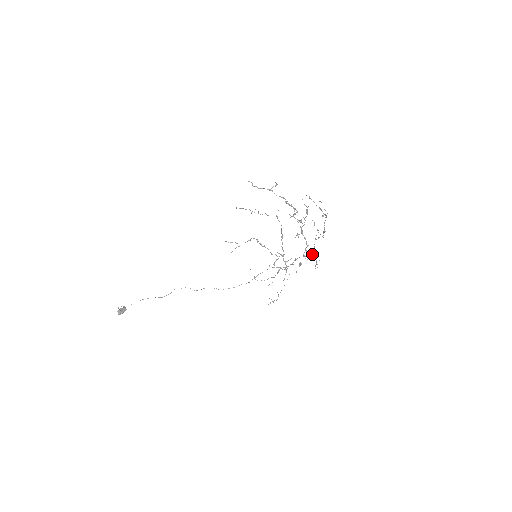
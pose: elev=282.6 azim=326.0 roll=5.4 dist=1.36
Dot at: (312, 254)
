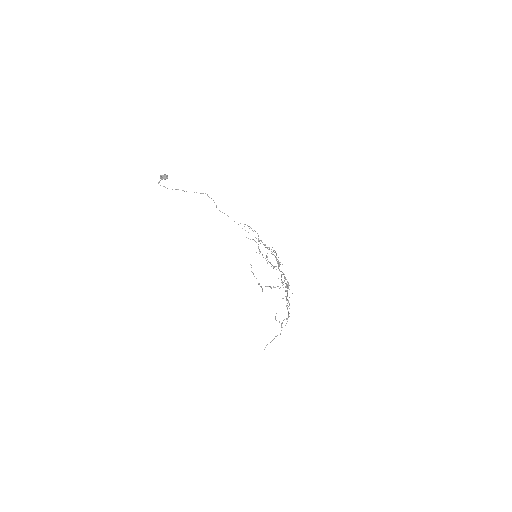
Dot at: (287, 296)
